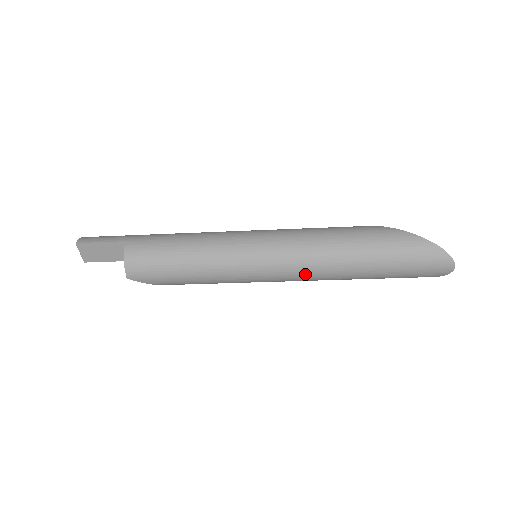
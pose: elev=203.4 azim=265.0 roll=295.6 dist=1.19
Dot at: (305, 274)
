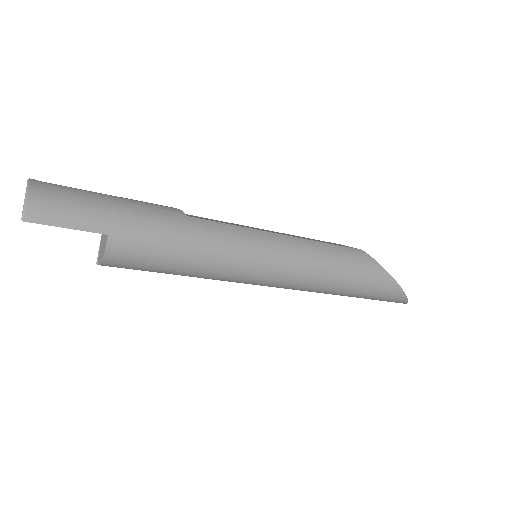
Dot at: occluded
